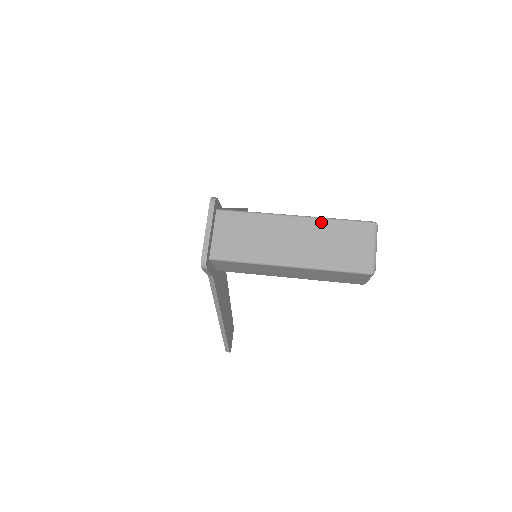
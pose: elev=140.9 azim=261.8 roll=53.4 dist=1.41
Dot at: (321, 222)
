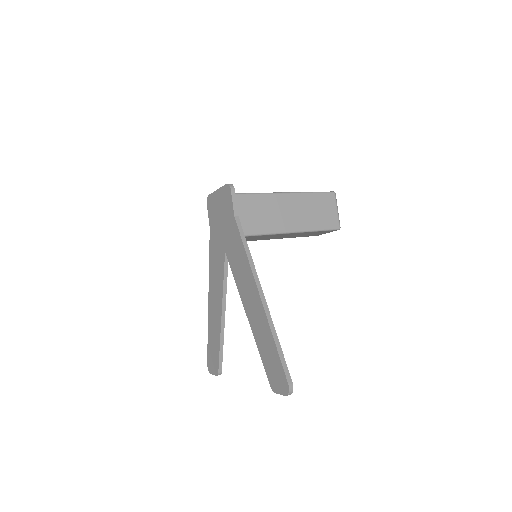
Dot at: occluded
